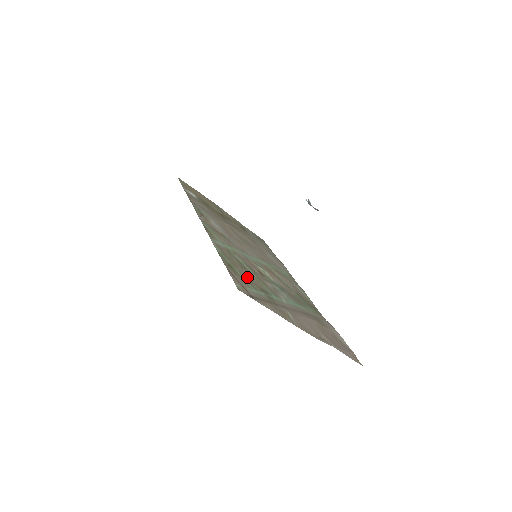
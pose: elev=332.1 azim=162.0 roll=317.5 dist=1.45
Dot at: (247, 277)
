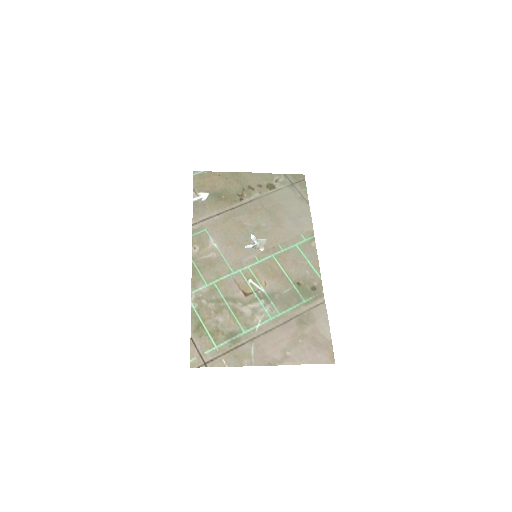
Dot at: (216, 328)
